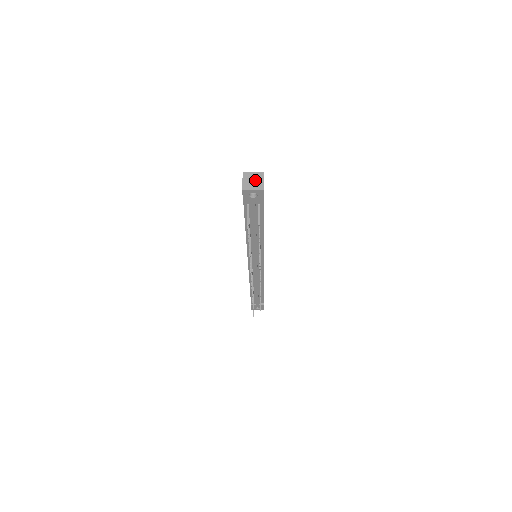
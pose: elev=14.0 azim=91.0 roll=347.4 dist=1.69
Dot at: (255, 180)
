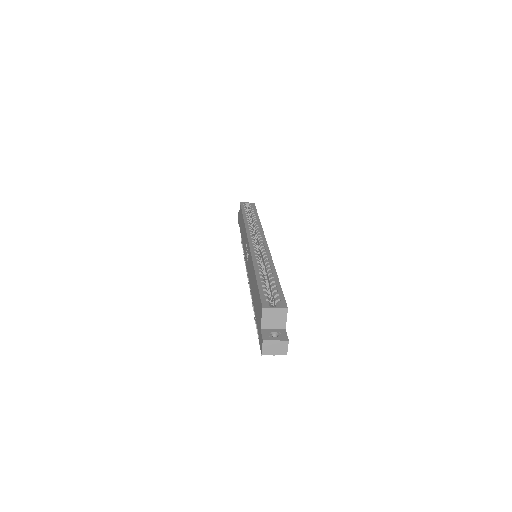
Dot at: (278, 343)
